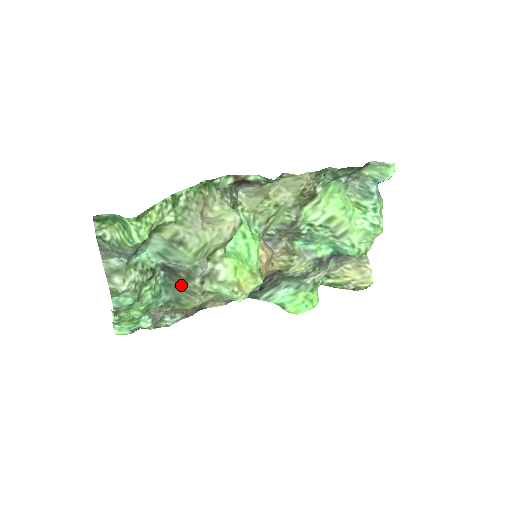
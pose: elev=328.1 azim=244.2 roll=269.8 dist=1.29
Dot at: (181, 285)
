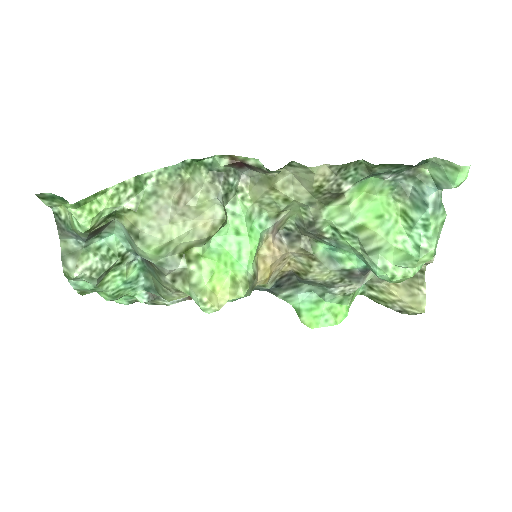
Dot at: (156, 276)
